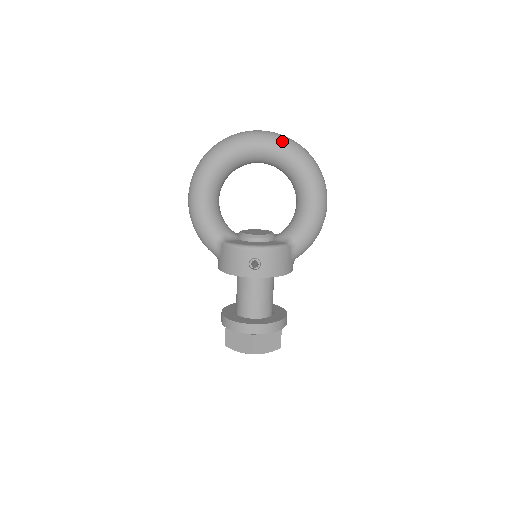
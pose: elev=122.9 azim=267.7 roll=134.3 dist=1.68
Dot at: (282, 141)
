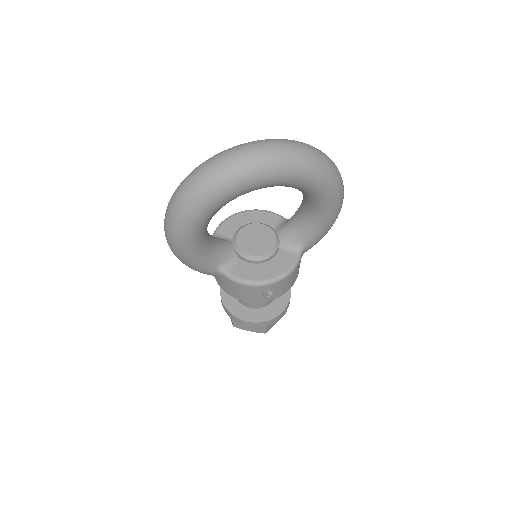
Dot at: (295, 165)
